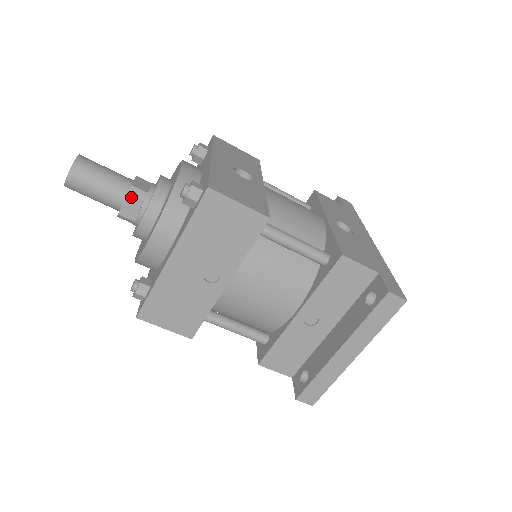
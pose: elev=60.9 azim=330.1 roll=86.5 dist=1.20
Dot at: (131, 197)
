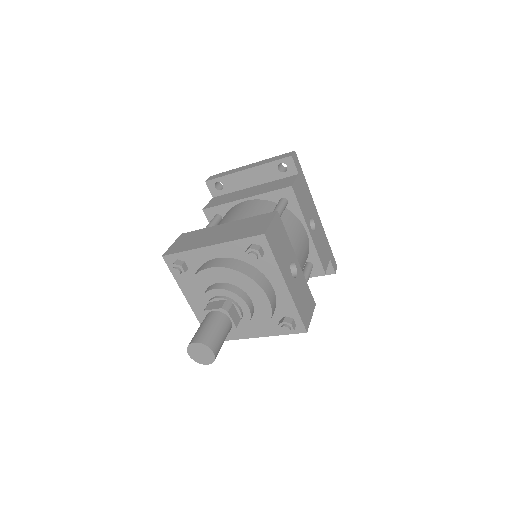
Dot at: (233, 330)
